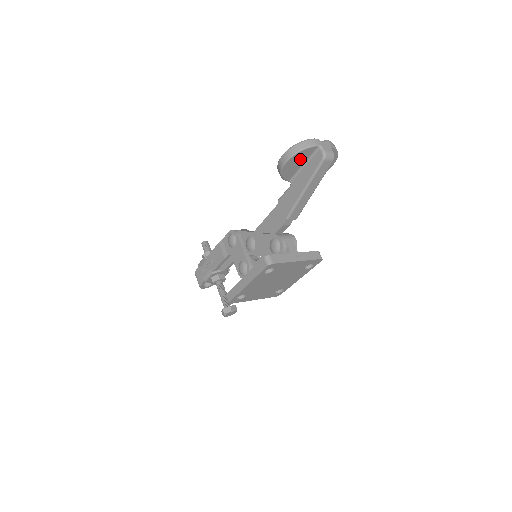
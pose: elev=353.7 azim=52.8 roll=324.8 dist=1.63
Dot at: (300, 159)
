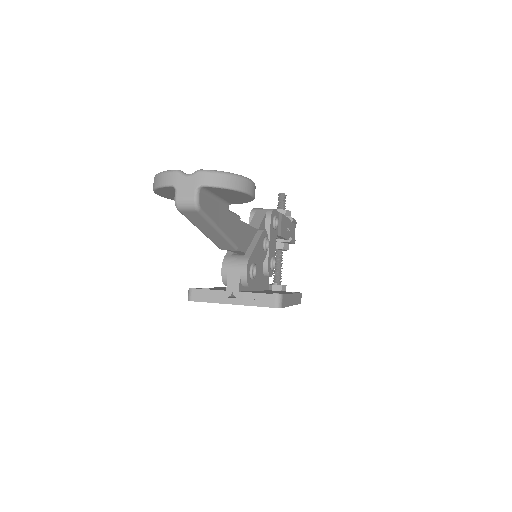
Dot at: (174, 193)
